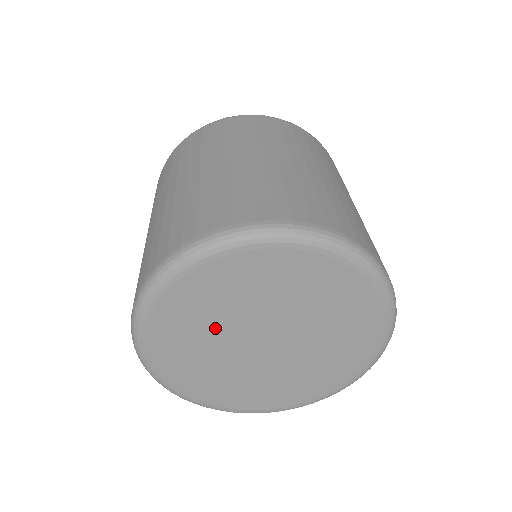
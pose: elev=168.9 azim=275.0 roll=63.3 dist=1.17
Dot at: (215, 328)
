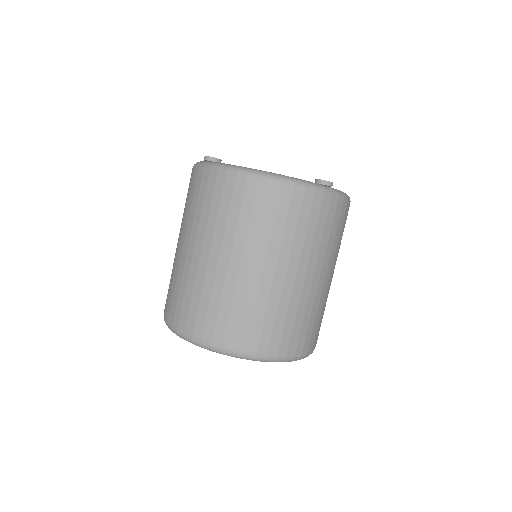
Dot at: occluded
